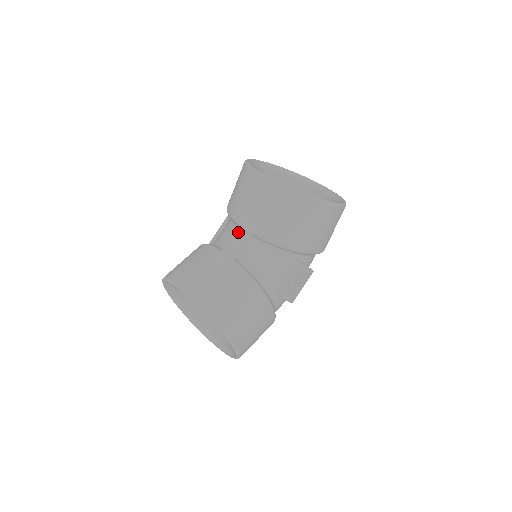
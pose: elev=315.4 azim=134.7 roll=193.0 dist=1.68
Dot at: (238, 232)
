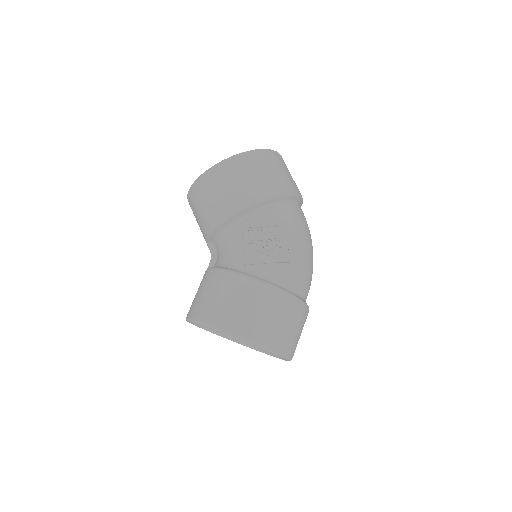
Dot at: occluded
